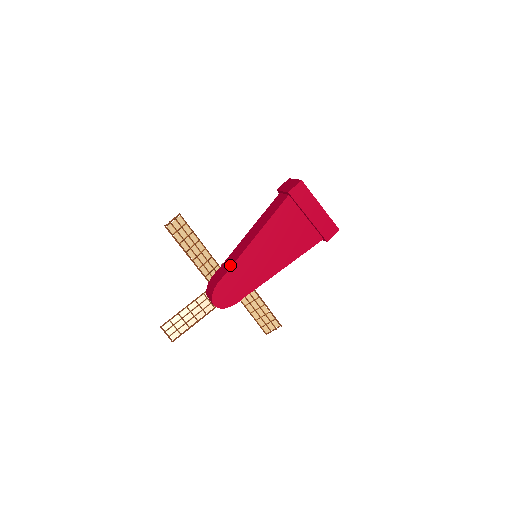
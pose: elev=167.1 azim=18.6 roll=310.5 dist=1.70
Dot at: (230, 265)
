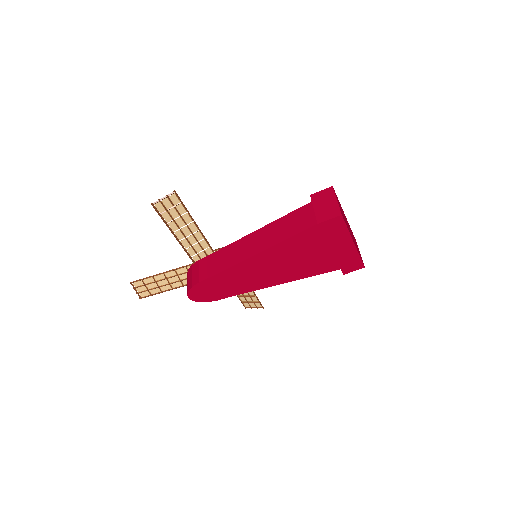
Dot at: (219, 269)
